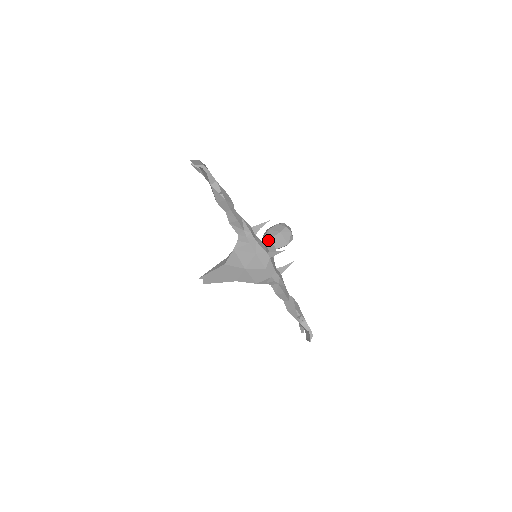
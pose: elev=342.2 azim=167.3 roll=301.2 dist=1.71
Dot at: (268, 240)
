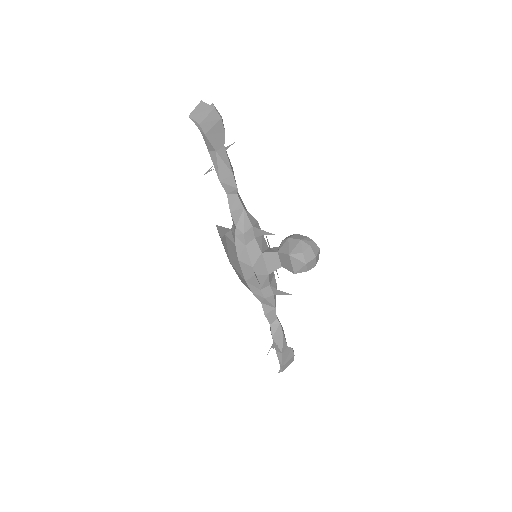
Dot at: (273, 252)
